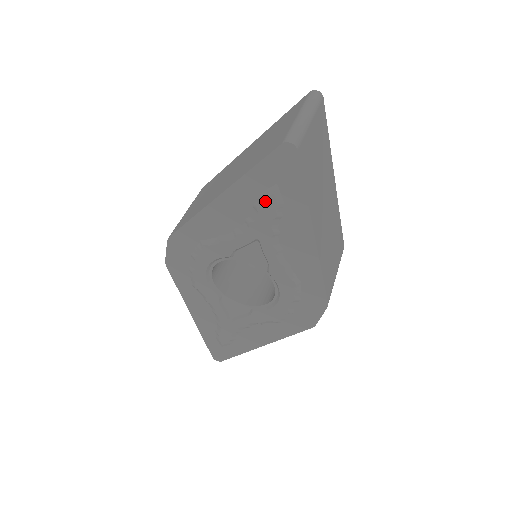
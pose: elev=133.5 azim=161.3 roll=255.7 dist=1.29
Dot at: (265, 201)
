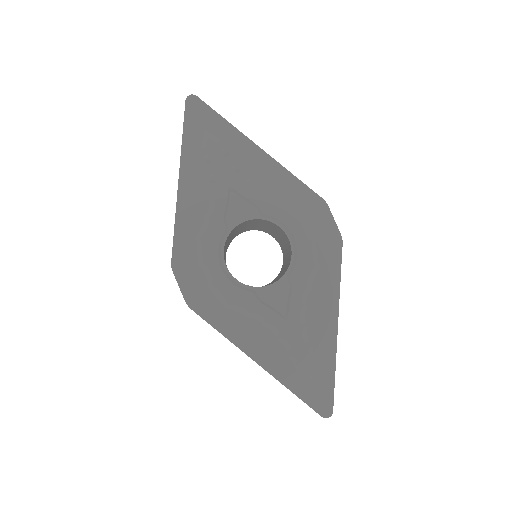
Dot at: (208, 148)
